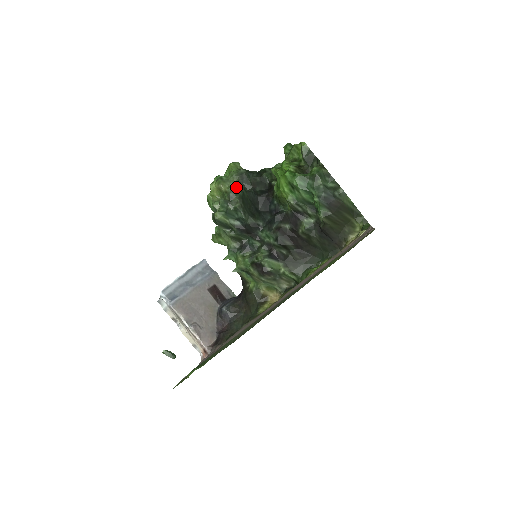
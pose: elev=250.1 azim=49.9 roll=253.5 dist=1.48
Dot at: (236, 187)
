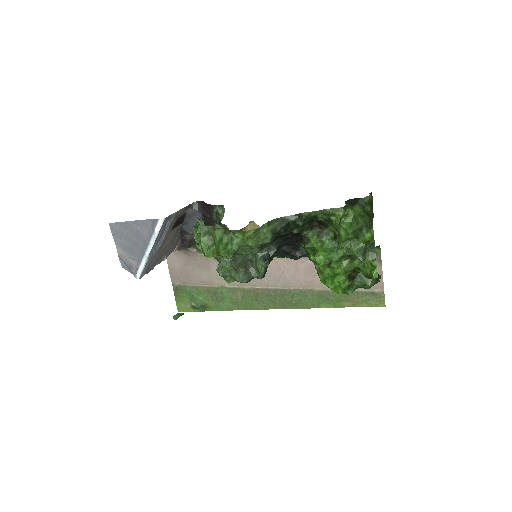
Dot at: (263, 273)
